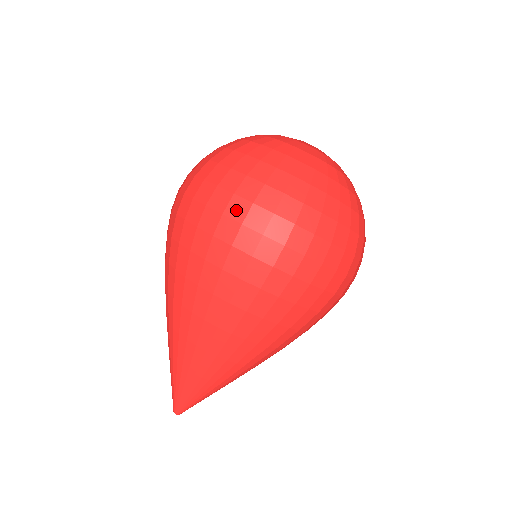
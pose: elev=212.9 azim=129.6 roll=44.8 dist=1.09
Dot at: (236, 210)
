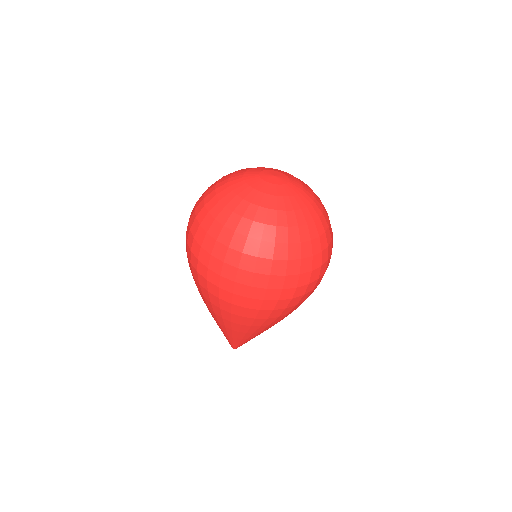
Dot at: (215, 266)
